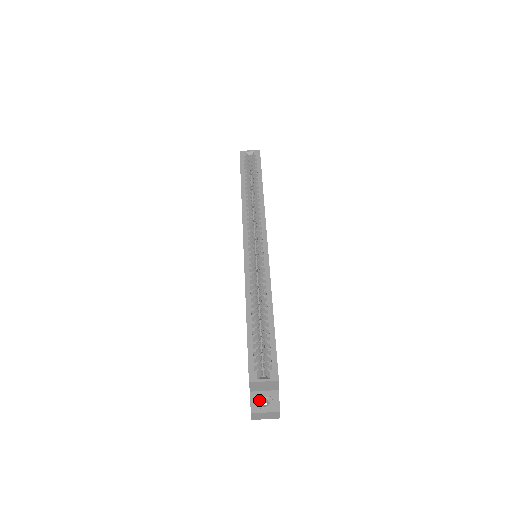
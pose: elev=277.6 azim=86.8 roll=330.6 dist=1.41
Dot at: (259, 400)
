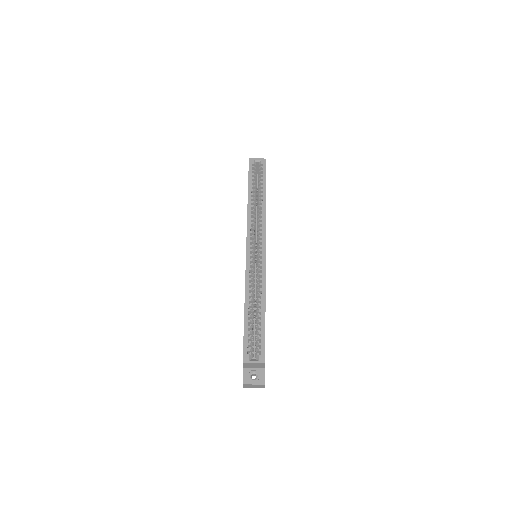
Dot at: (250, 375)
